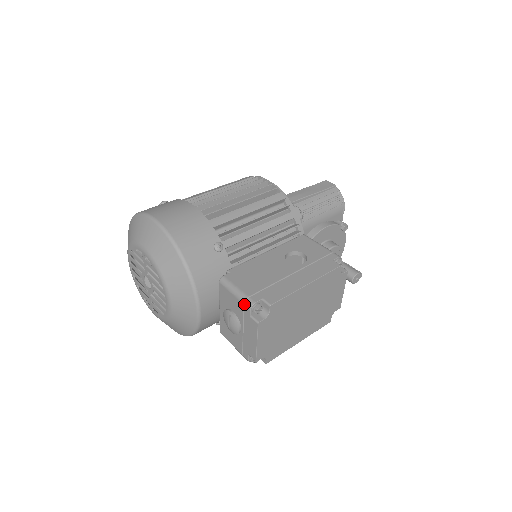
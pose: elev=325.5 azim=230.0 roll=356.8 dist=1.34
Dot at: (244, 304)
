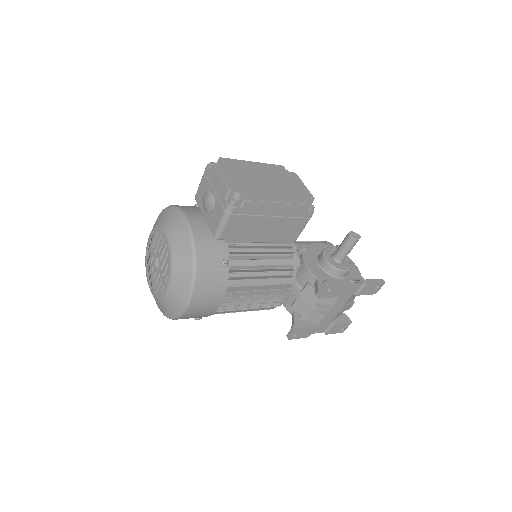
Dot at: (204, 172)
